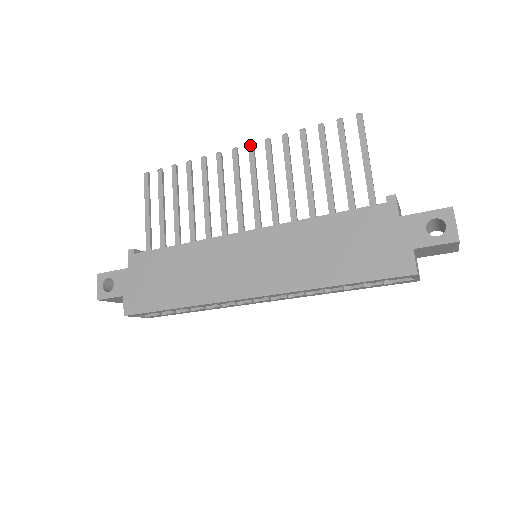
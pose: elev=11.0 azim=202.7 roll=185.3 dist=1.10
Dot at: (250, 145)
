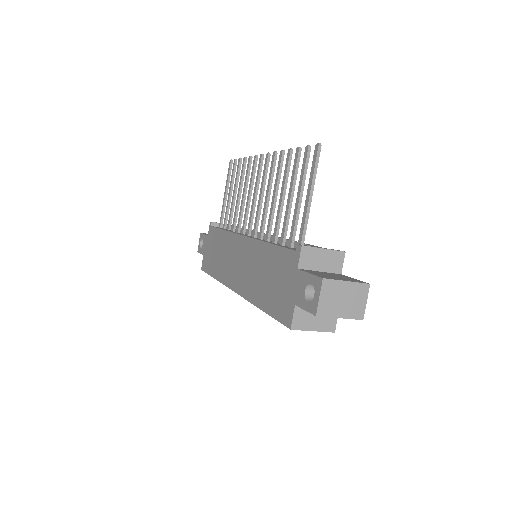
Dot at: (267, 155)
